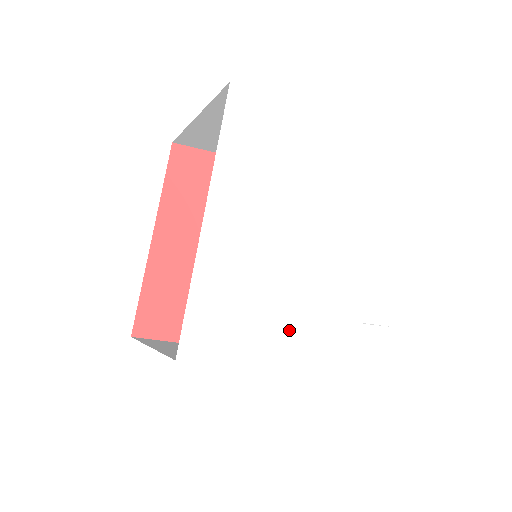
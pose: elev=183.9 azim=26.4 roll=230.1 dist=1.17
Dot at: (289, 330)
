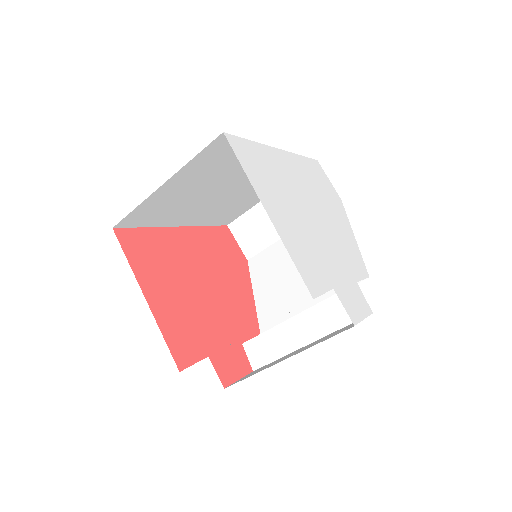
Dot at: (287, 219)
